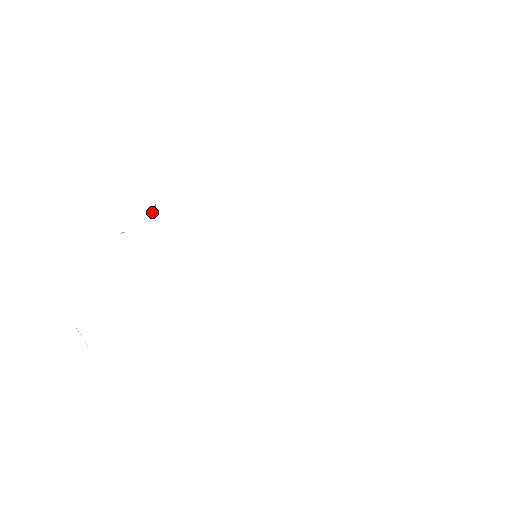
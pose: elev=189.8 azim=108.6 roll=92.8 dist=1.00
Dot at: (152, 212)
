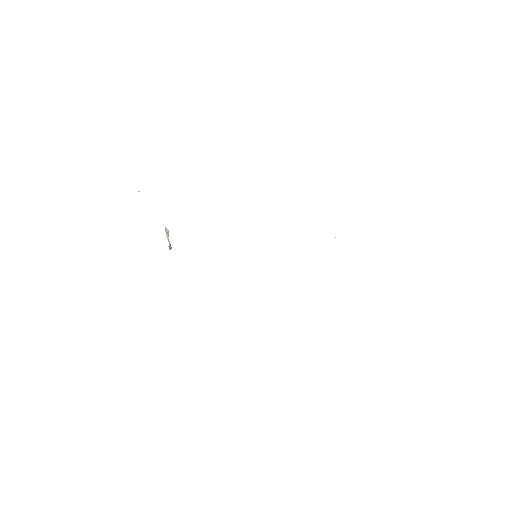
Dot at: (166, 234)
